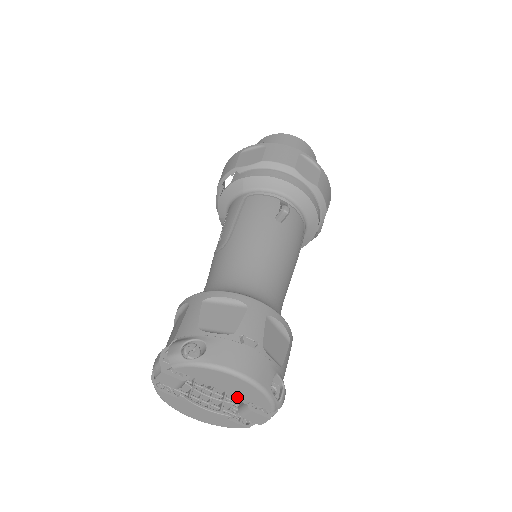
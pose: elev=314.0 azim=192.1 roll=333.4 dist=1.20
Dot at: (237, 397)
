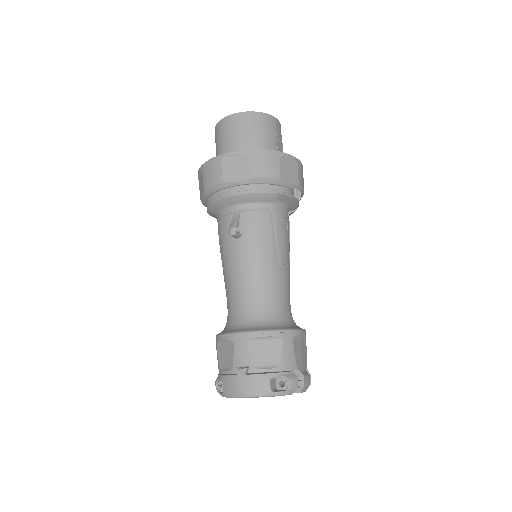
Dot at: occluded
